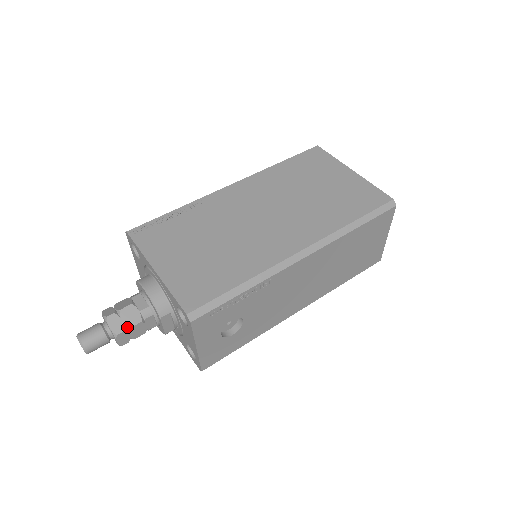
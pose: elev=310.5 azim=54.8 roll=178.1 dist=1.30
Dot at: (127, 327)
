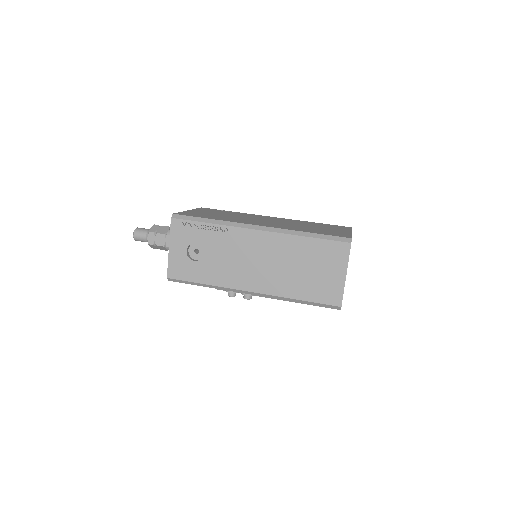
Dot at: (157, 232)
